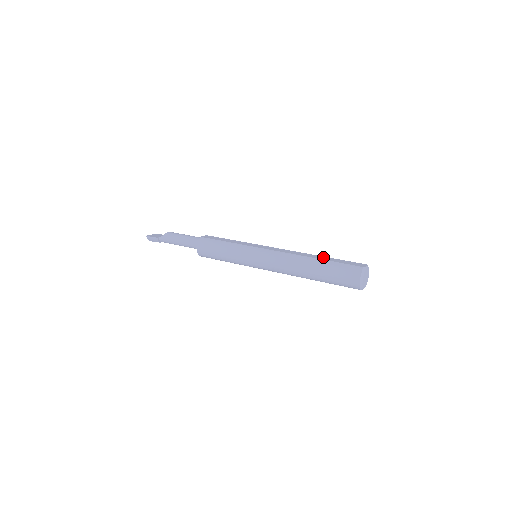
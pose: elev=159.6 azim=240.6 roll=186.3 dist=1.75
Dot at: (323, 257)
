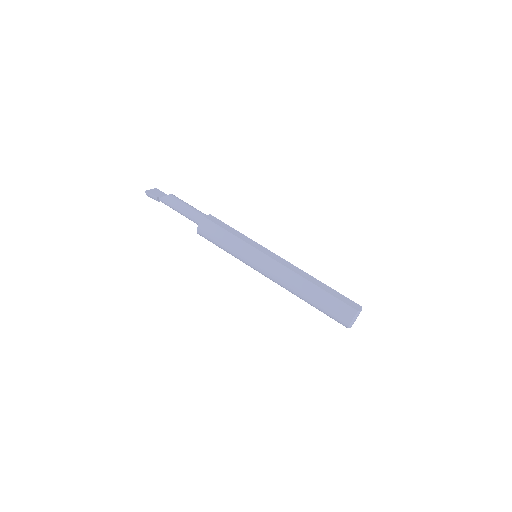
Dot at: (322, 284)
